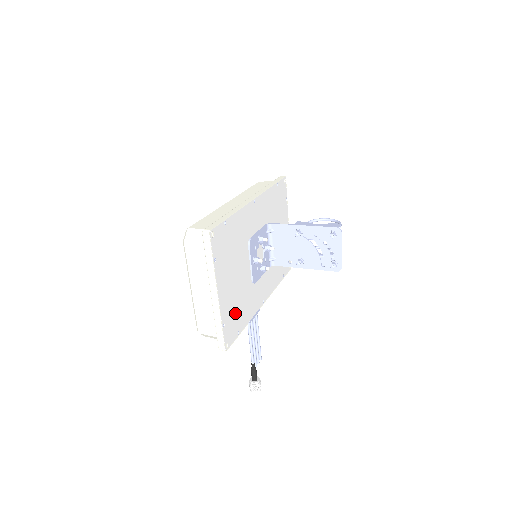
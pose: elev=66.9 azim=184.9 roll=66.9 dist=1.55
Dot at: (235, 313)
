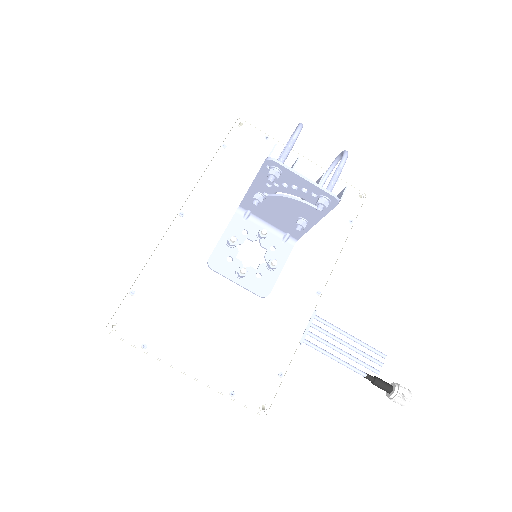
Dot at: (250, 360)
